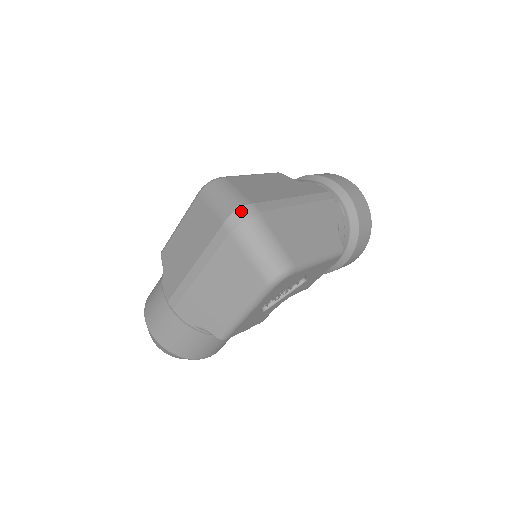
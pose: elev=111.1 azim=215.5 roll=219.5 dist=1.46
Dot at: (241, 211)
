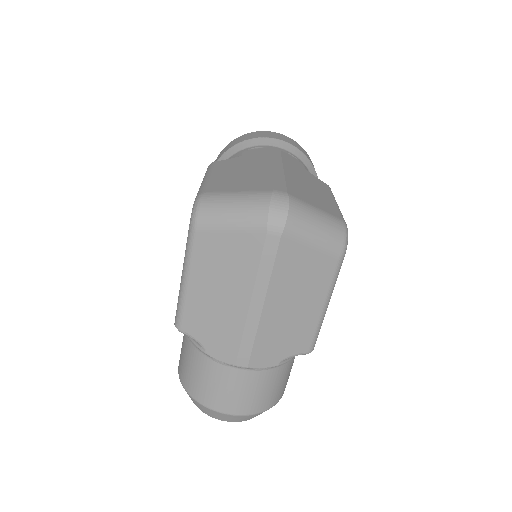
Dot at: (275, 204)
